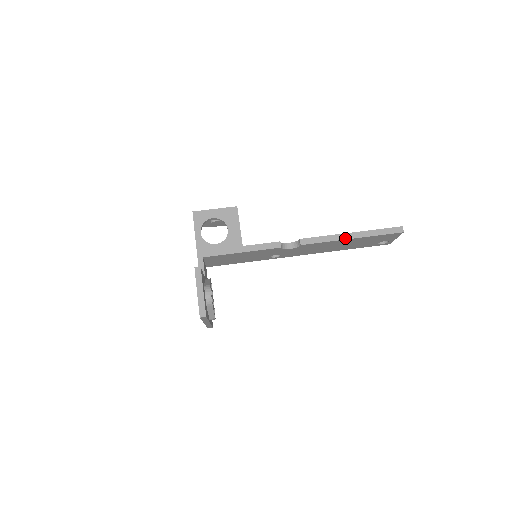
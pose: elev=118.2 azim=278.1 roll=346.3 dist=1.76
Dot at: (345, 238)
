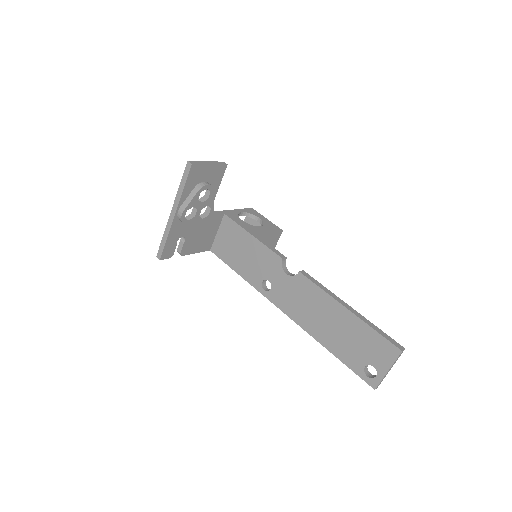
Dot at: (341, 302)
